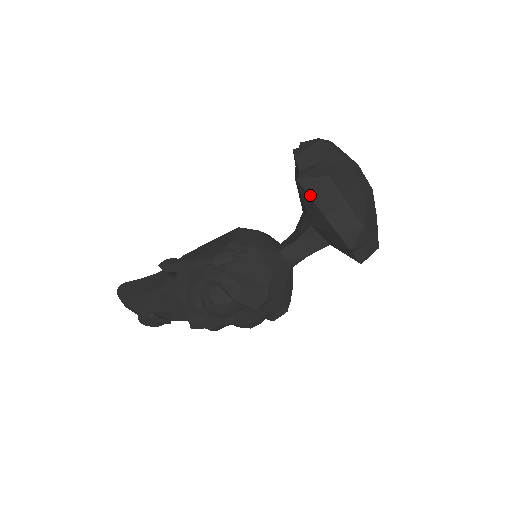
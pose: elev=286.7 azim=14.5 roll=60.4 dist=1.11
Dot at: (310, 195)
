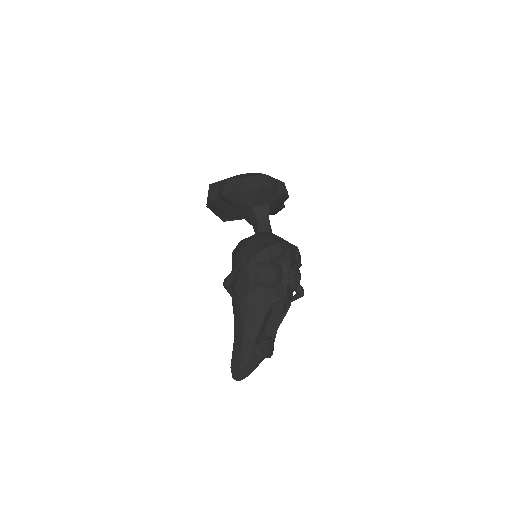
Dot at: (232, 191)
